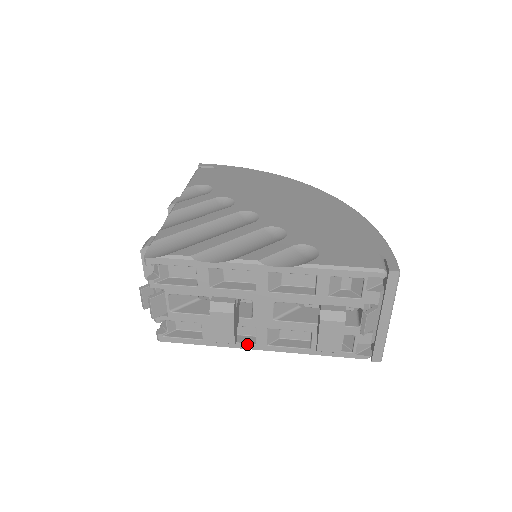
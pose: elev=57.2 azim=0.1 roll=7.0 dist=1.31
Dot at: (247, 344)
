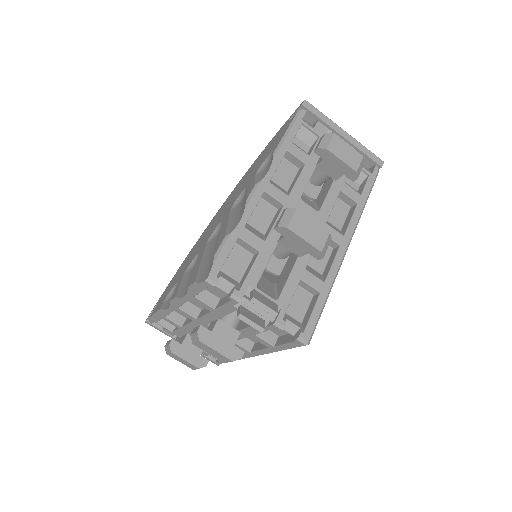
Dot at: (337, 253)
